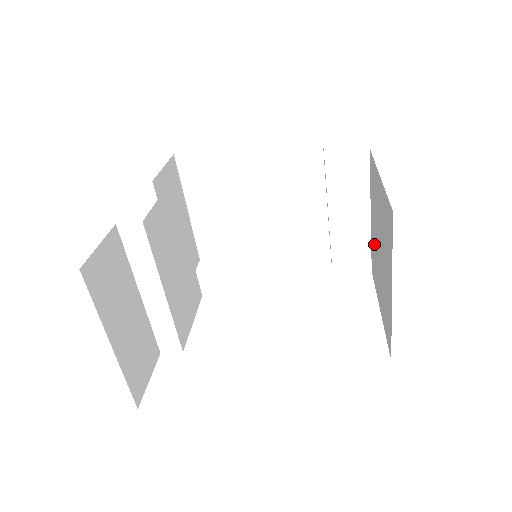
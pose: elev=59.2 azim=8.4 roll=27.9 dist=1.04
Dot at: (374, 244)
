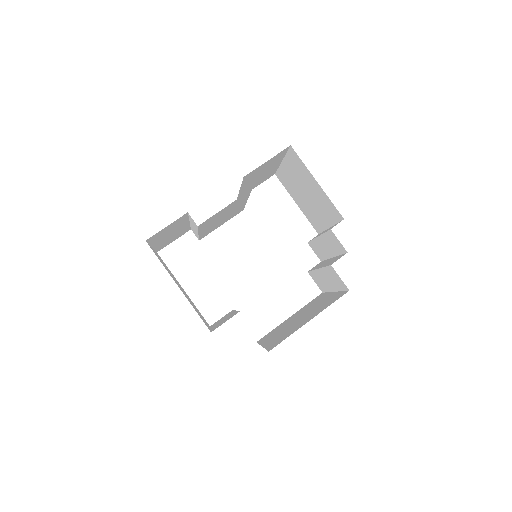
Dot at: (316, 303)
